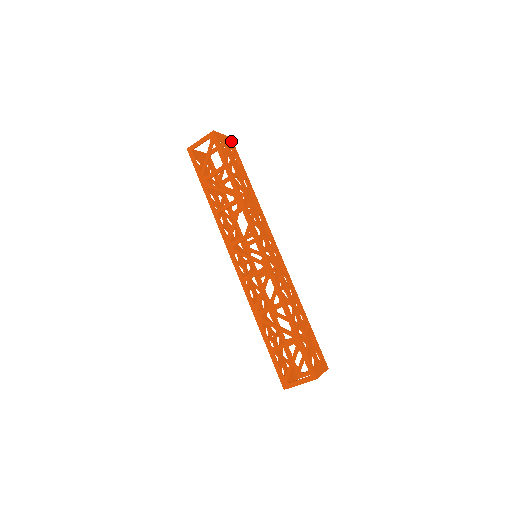
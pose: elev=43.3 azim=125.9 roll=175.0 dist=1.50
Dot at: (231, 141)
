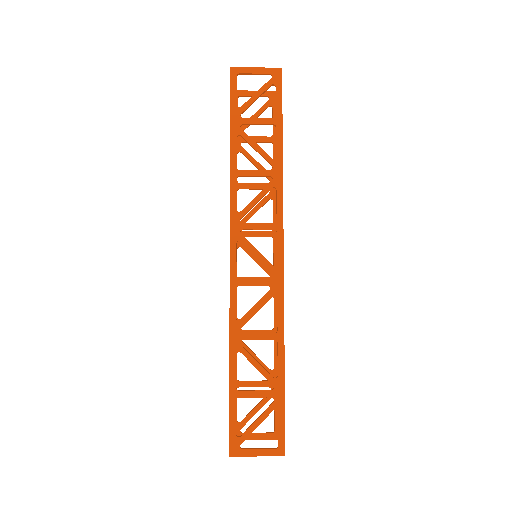
Dot at: occluded
